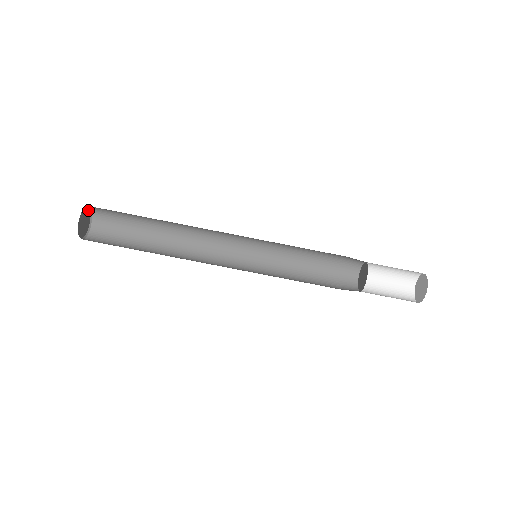
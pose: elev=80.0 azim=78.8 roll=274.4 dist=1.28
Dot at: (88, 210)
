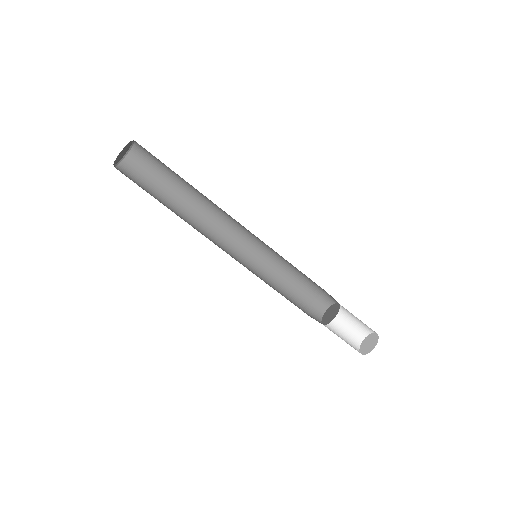
Dot at: (128, 149)
